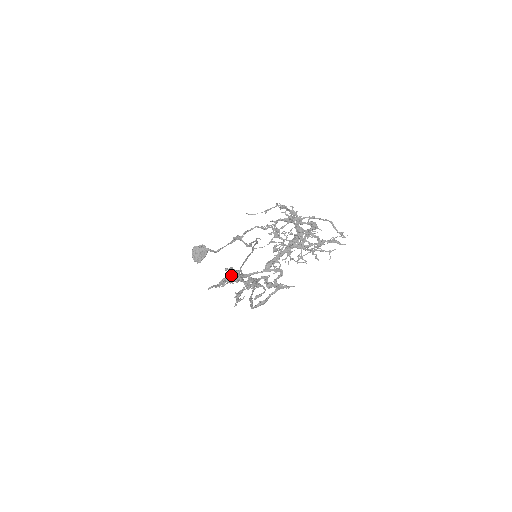
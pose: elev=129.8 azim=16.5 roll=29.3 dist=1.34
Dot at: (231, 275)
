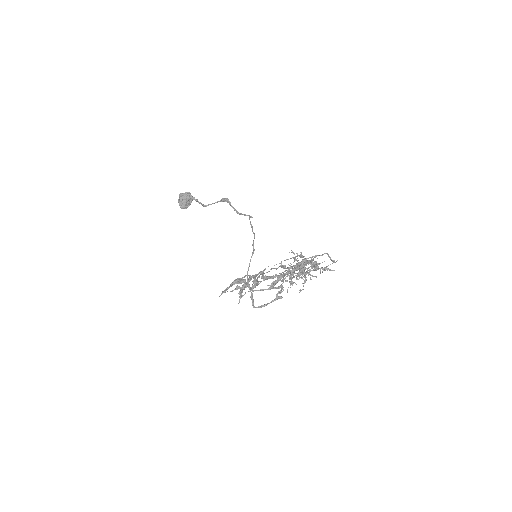
Dot at: (237, 279)
